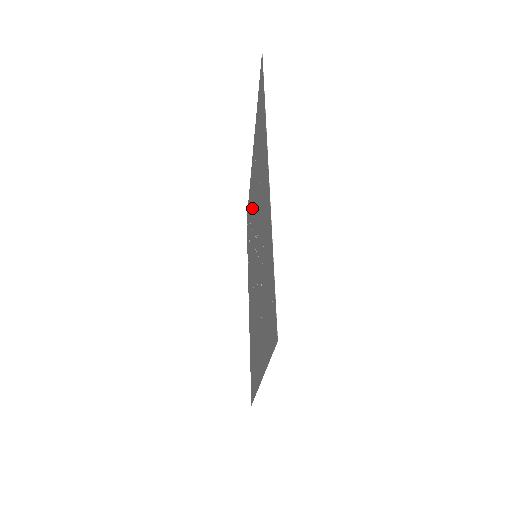
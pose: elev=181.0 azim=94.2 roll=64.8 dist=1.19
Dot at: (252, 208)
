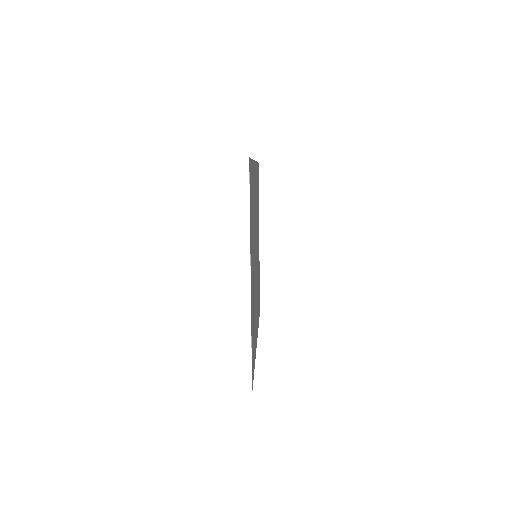
Dot at: occluded
